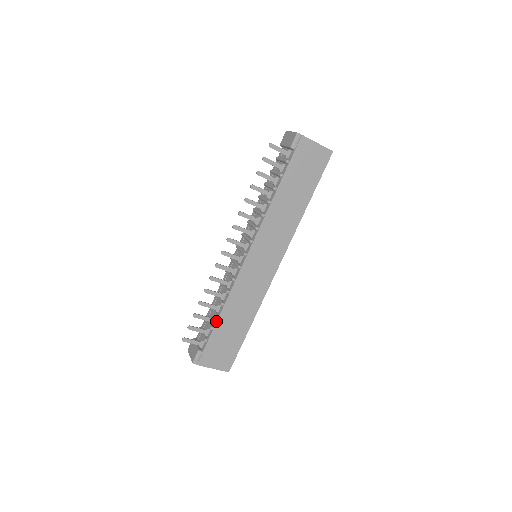
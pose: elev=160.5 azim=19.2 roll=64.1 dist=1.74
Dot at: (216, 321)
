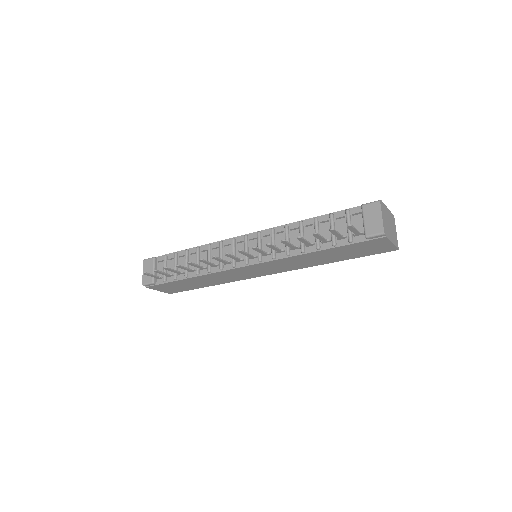
Dot at: (183, 279)
